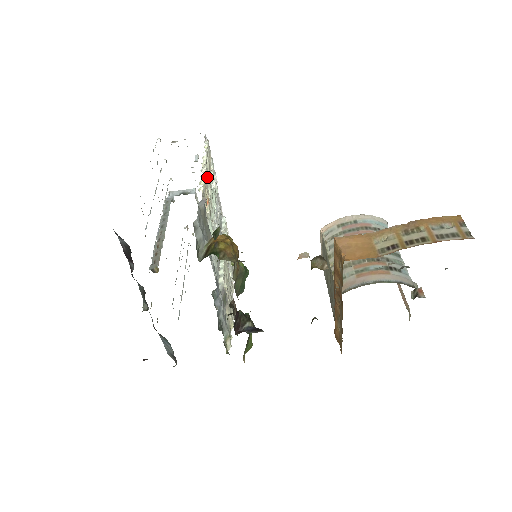
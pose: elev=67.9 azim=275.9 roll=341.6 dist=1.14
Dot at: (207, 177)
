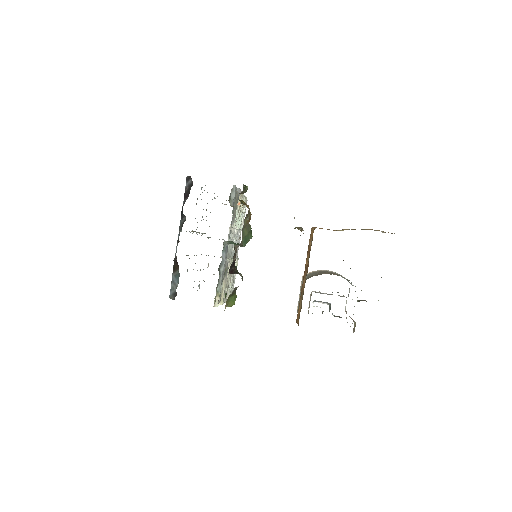
Dot at: occluded
